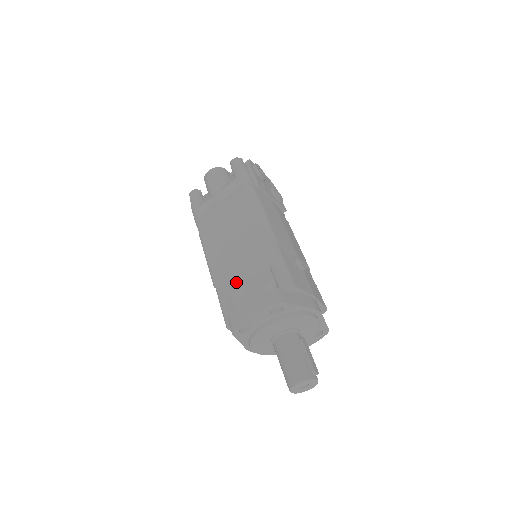
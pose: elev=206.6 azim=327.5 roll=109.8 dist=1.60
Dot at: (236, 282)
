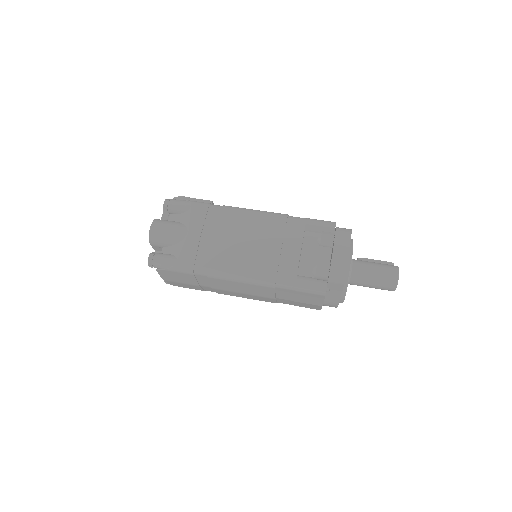
Dot at: (295, 261)
